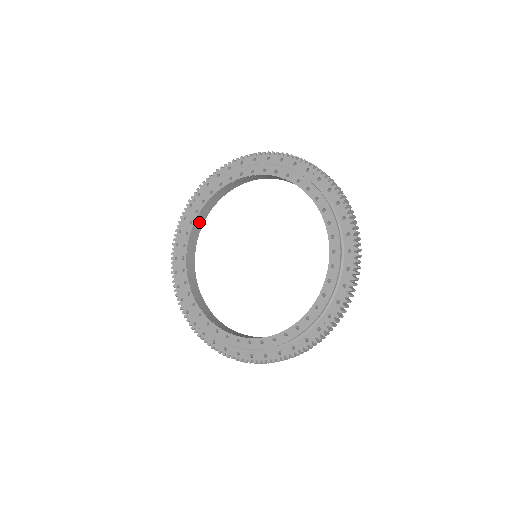
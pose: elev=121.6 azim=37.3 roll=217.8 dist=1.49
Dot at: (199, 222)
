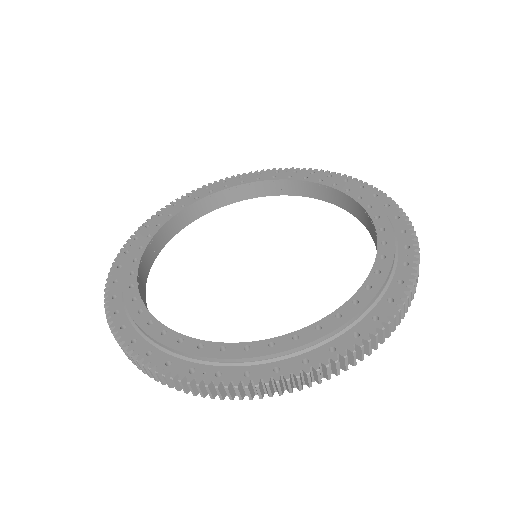
Dot at: (145, 264)
